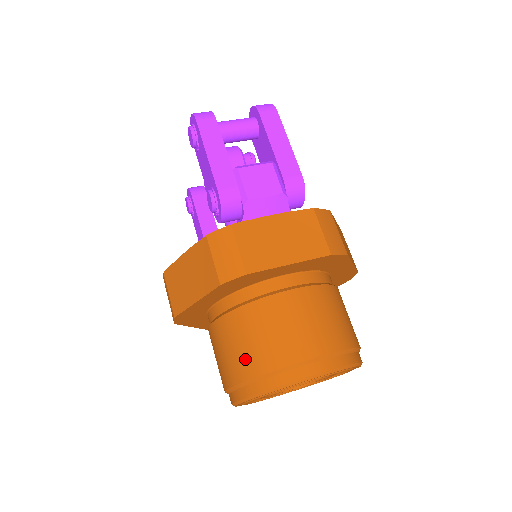
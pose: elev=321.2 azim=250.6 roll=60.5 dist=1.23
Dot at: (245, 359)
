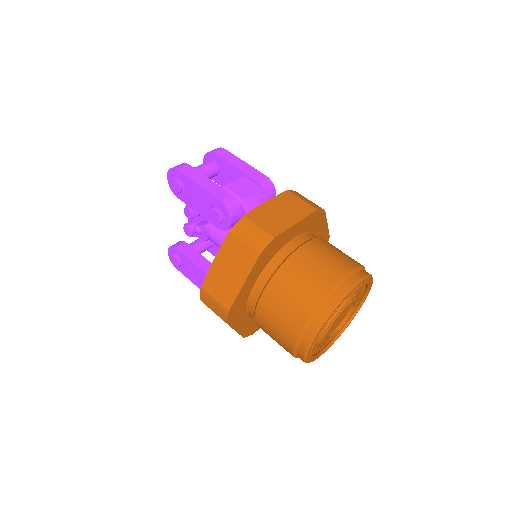
Dot at: (301, 302)
